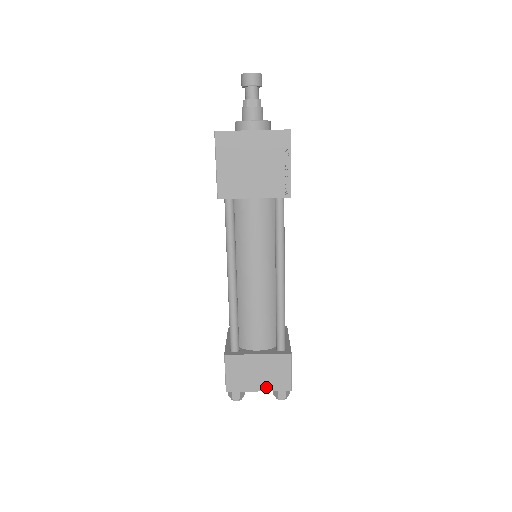
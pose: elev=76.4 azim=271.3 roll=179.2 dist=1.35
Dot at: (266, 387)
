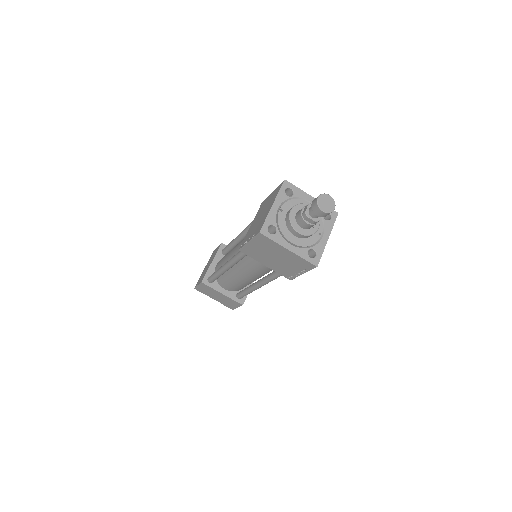
Dot at: (219, 301)
